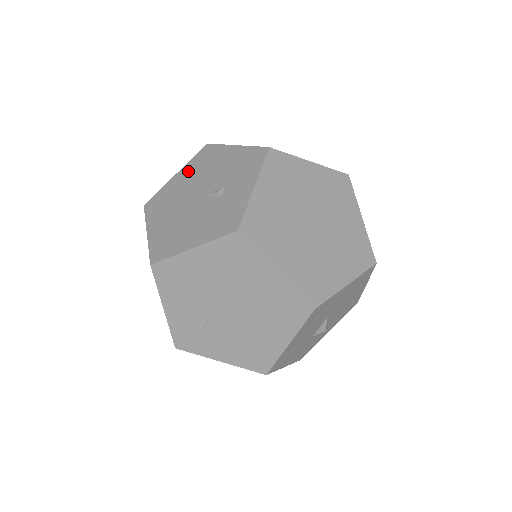
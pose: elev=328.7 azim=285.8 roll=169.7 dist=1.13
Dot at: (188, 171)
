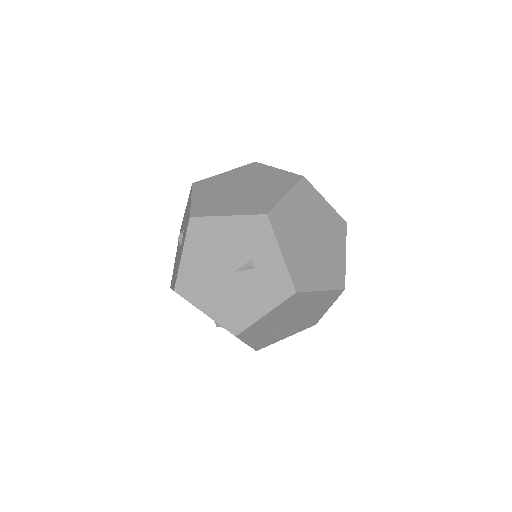
Dot at: (195, 250)
